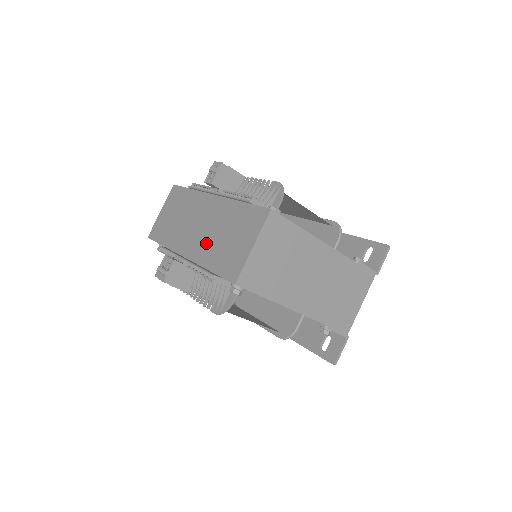
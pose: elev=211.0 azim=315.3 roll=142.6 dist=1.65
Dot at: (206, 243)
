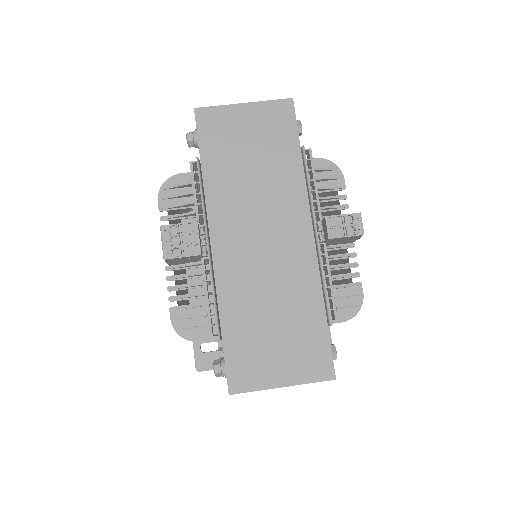
Dot at: (249, 283)
